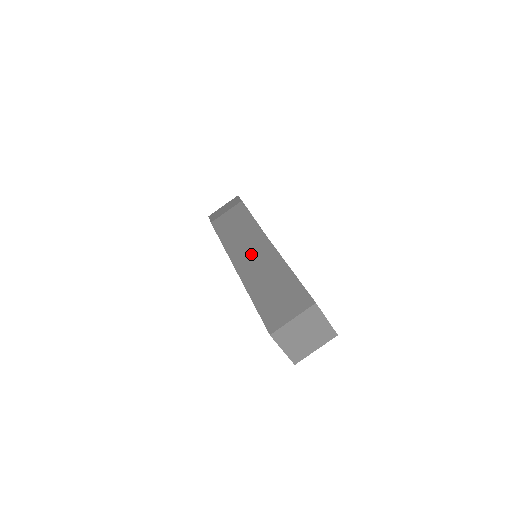
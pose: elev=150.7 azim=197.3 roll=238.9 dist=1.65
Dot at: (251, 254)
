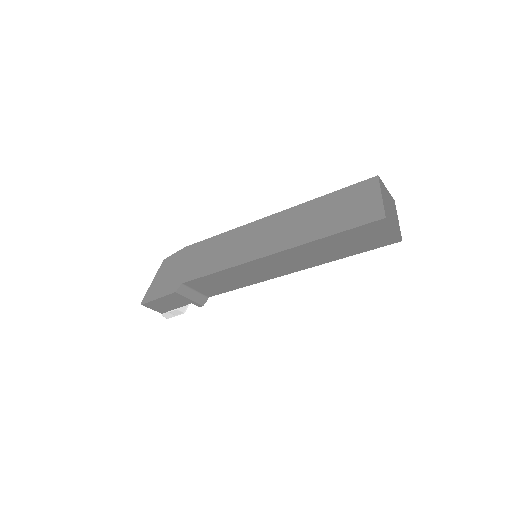
Dot at: occluded
